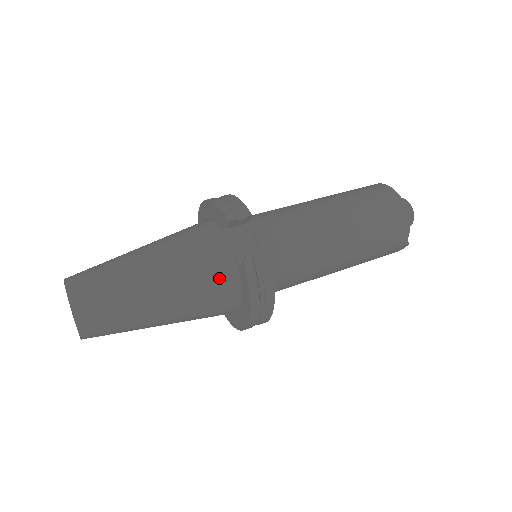
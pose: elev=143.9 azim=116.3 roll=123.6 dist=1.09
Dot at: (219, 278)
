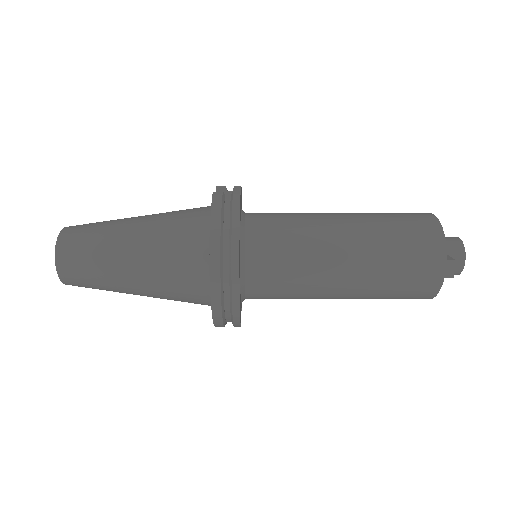
Dot at: (192, 220)
